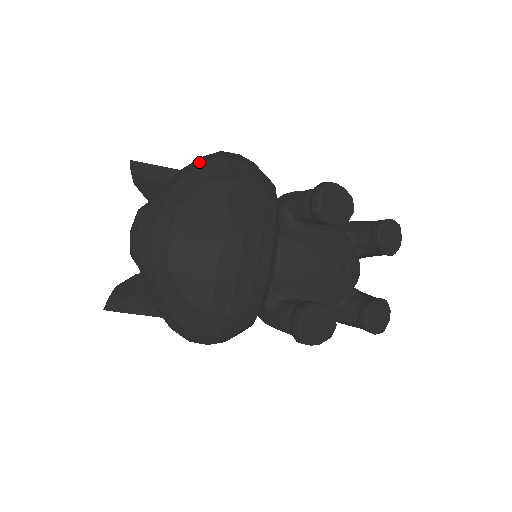
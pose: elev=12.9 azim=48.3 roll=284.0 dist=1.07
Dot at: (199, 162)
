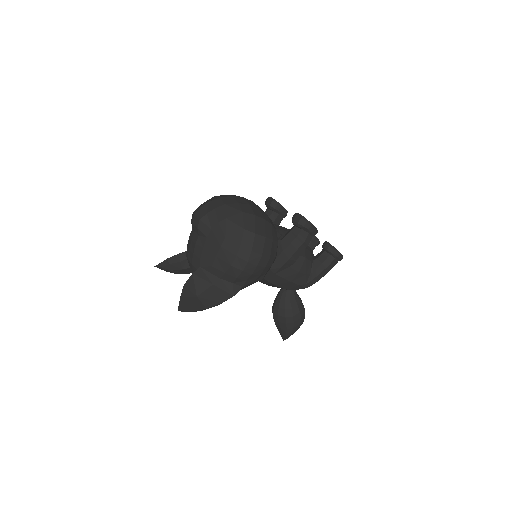
Dot at: occluded
